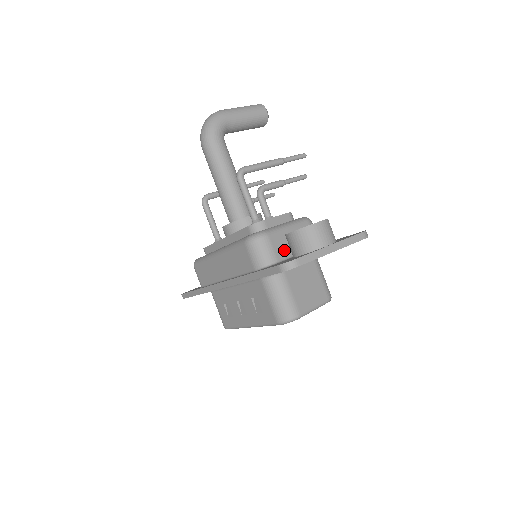
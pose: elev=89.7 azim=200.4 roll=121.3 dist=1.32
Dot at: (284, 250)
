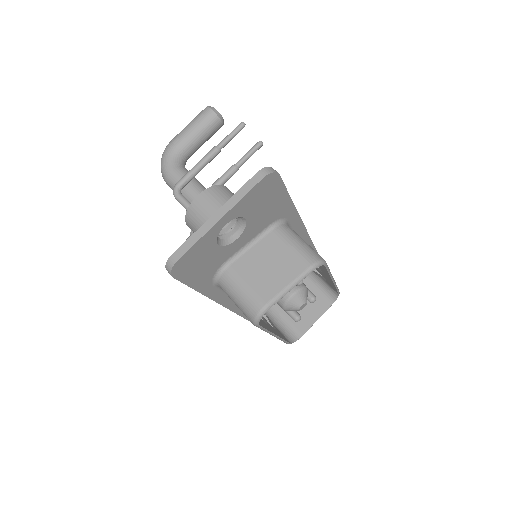
Dot at: occluded
